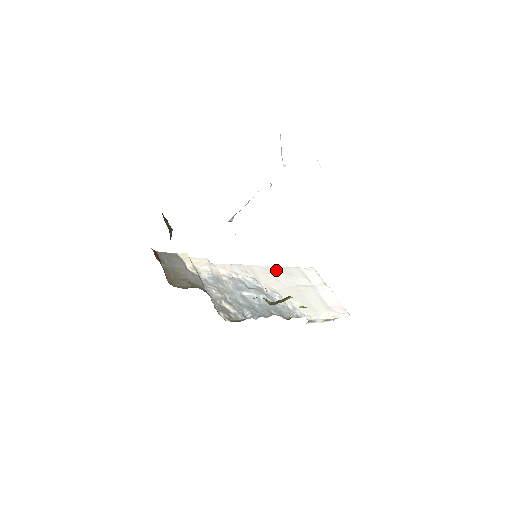
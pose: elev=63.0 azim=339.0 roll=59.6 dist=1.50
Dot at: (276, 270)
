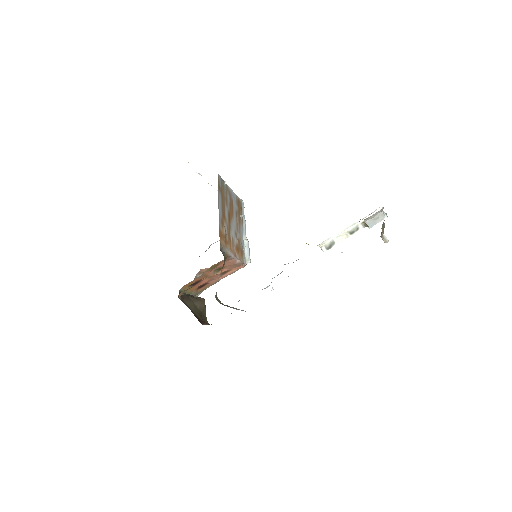
Dot at: occluded
